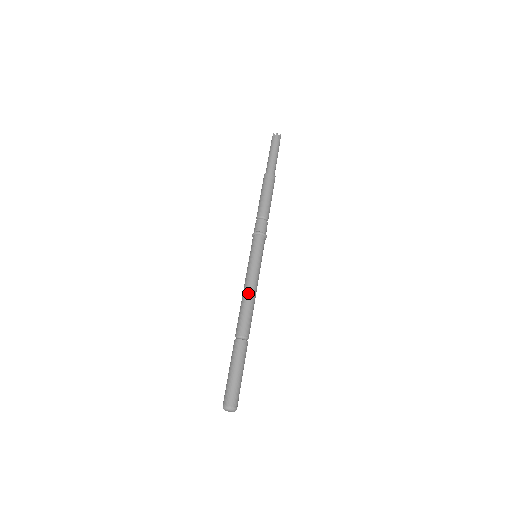
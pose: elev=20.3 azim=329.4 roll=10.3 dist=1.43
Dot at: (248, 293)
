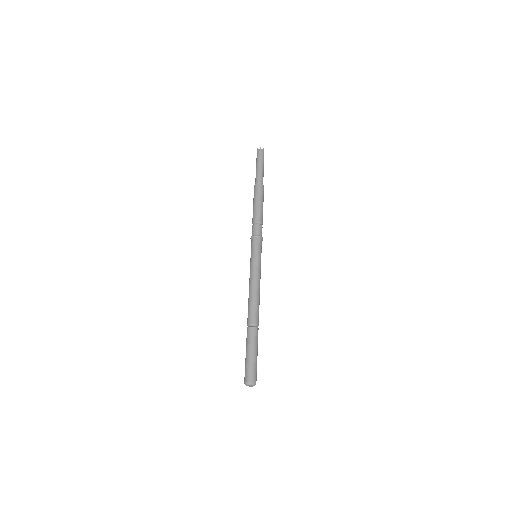
Dot at: (259, 289)
